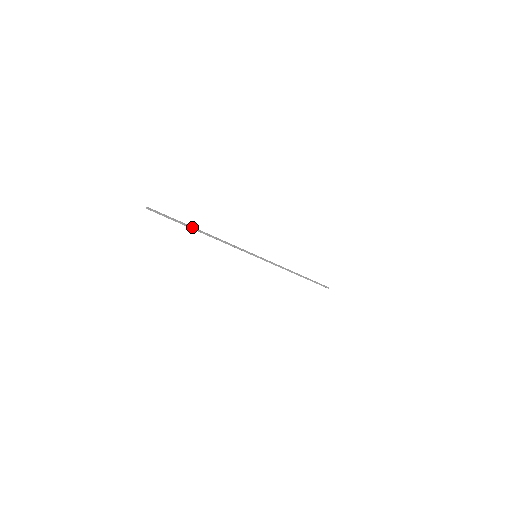
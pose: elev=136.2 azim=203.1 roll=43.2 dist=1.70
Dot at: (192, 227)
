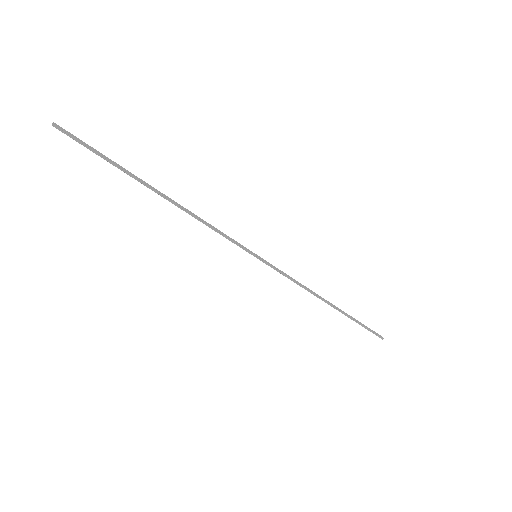
Dot at: (139, 178)
